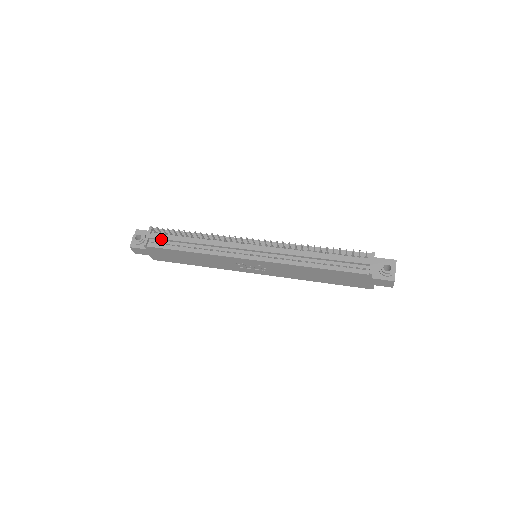
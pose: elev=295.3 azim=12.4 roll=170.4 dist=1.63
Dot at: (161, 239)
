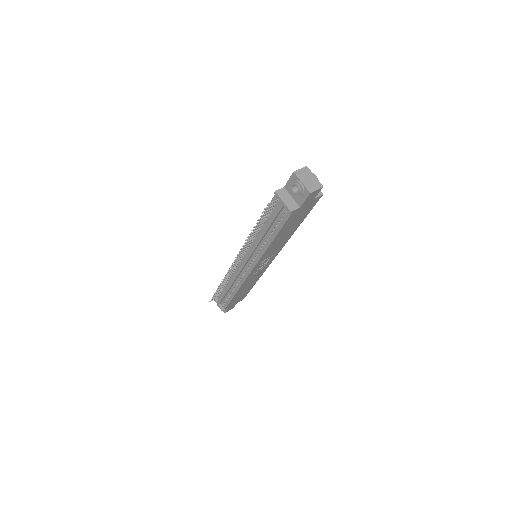
Dot at: (222, 300)
